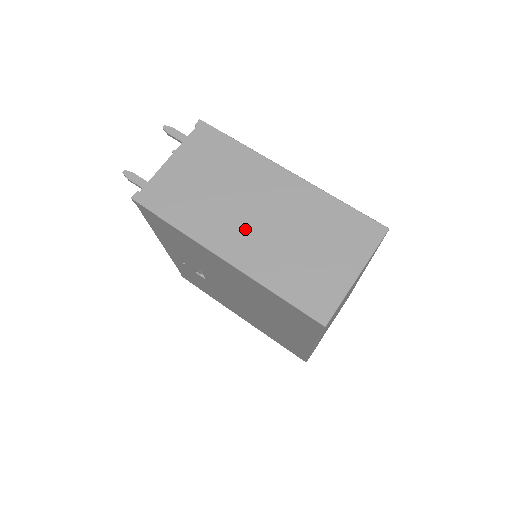
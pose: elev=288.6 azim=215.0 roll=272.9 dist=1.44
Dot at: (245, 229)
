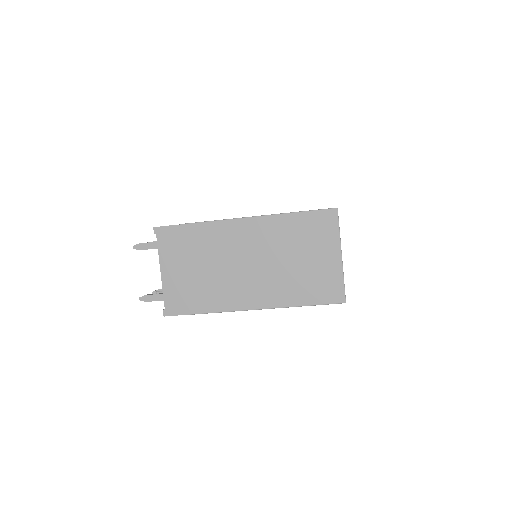
Dot at: (249, 281)
